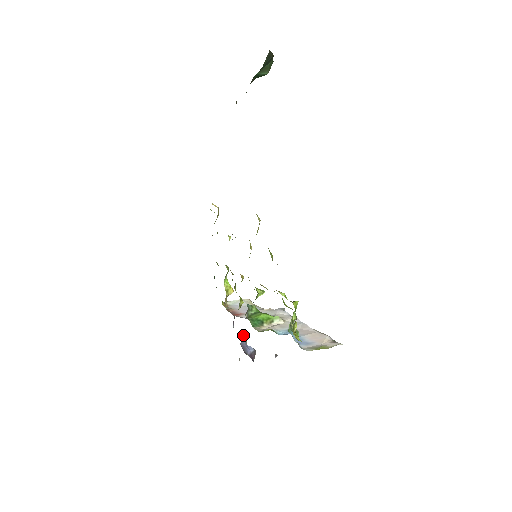
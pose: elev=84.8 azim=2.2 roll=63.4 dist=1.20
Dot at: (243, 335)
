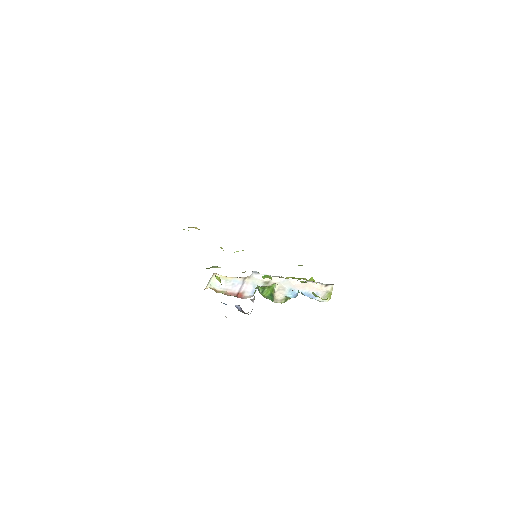
Dot at: occluded
